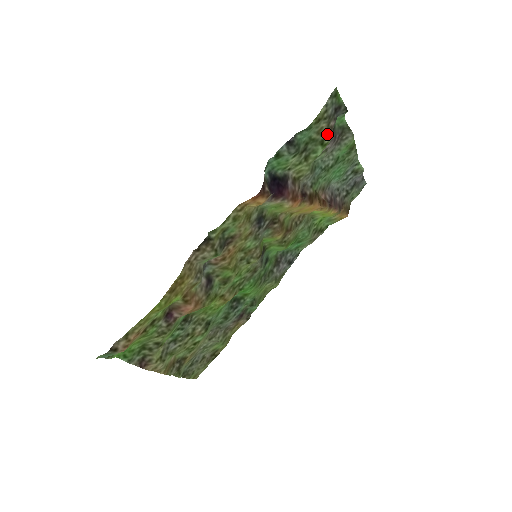
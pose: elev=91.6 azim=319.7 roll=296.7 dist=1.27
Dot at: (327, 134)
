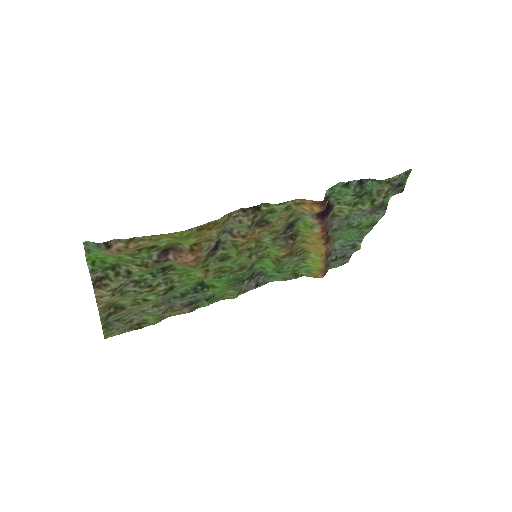
Dot at: (381, 198)
